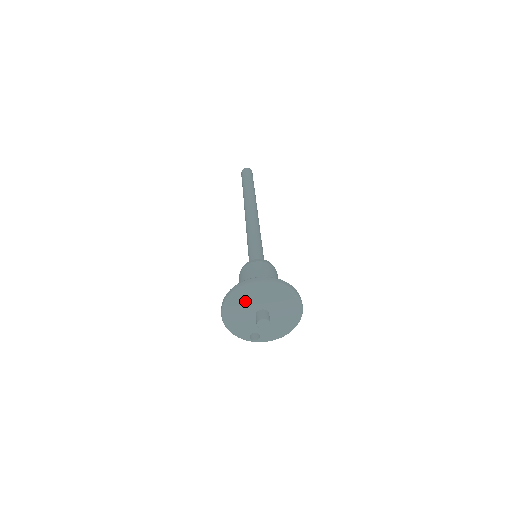
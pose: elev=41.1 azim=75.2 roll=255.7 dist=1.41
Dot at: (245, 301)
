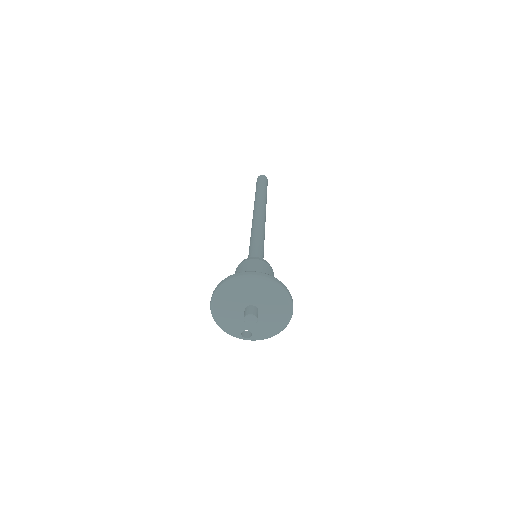
Dot at: (232, 296)
